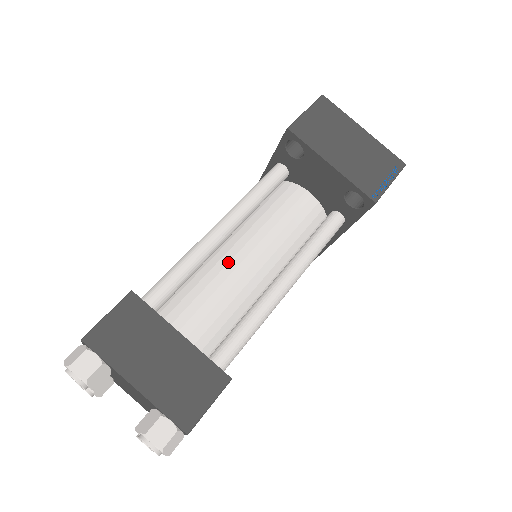
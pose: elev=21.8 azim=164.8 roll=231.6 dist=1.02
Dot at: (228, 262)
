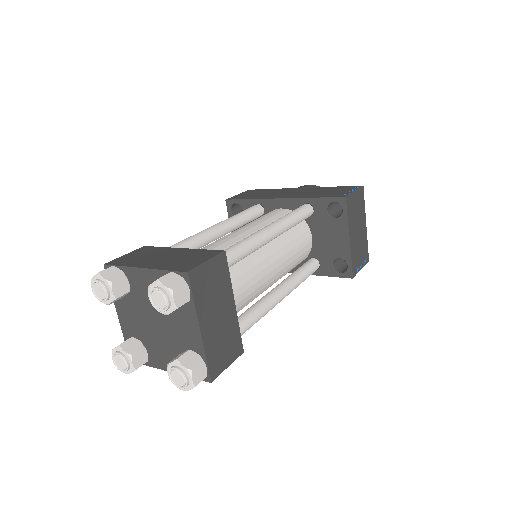
Dot at: (263, 260)
